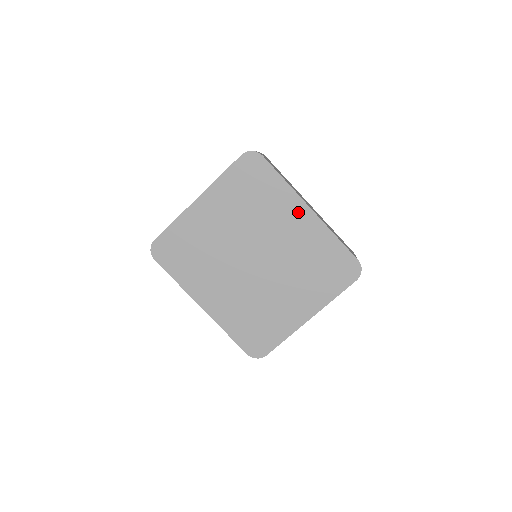
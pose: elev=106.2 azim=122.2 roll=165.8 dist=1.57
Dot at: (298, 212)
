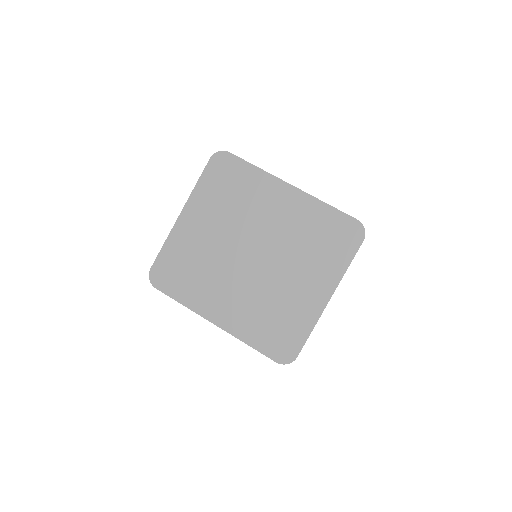
Dot at: (280, 192)
